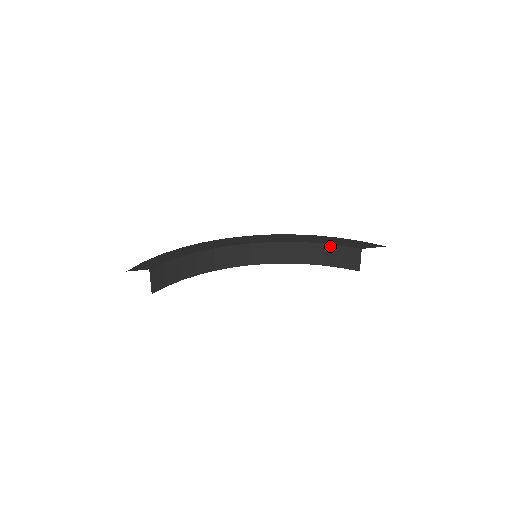
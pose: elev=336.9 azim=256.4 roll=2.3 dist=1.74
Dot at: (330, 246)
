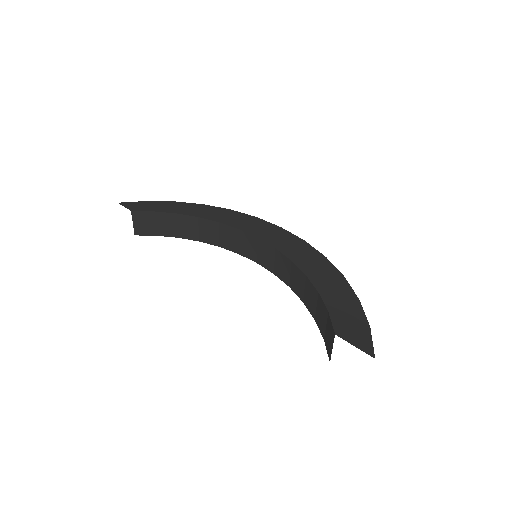
Dot at: (321, 301)
